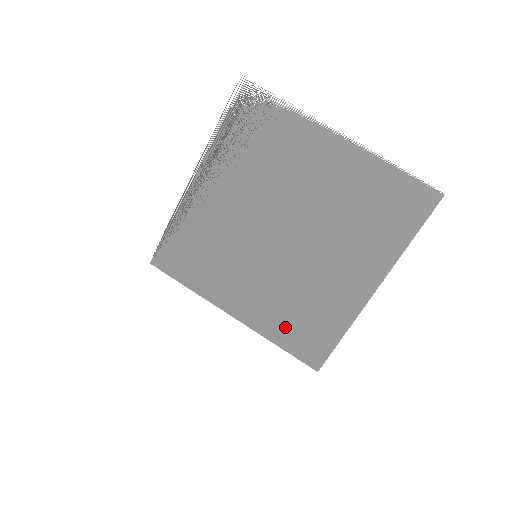
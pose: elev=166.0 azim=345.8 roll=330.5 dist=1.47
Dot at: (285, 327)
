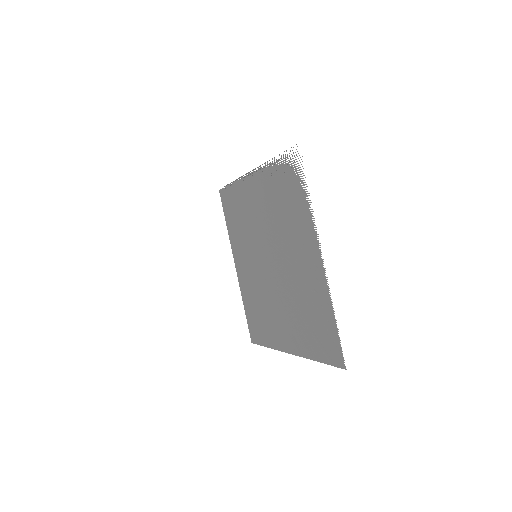
Dot at: (250, 305)
